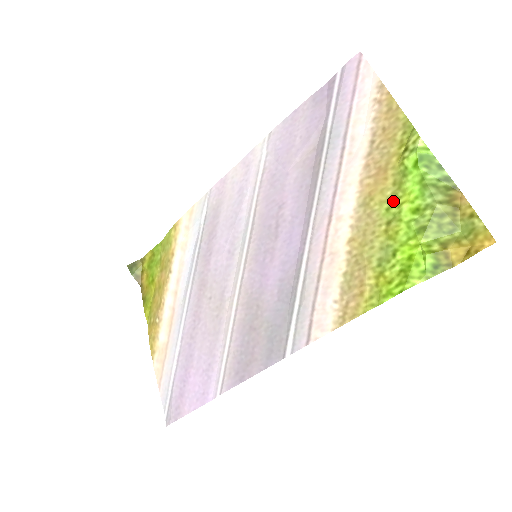
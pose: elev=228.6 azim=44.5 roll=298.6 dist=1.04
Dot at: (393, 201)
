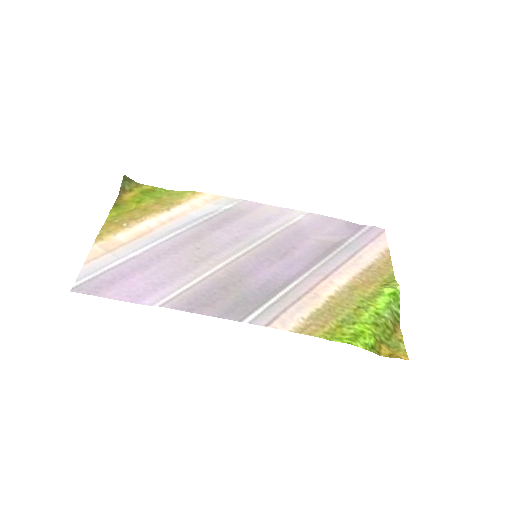
Dot at: (367, 300)
